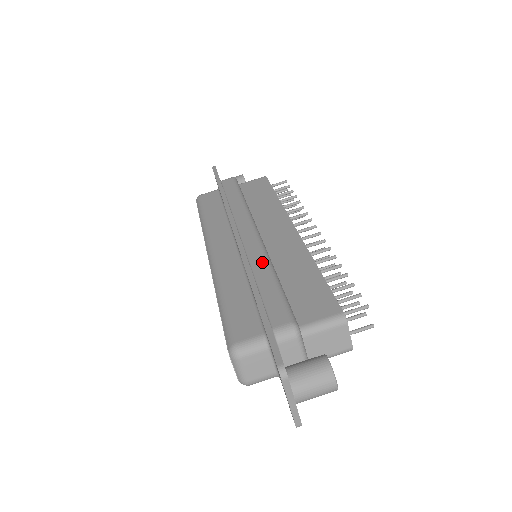
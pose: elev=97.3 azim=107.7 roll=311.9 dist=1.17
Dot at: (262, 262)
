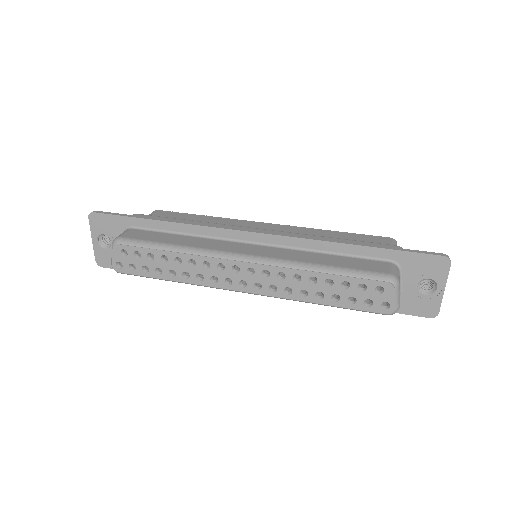
Dot at: (309, 236)
